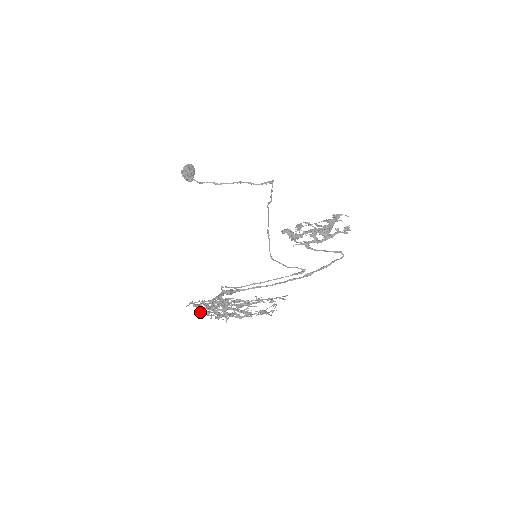
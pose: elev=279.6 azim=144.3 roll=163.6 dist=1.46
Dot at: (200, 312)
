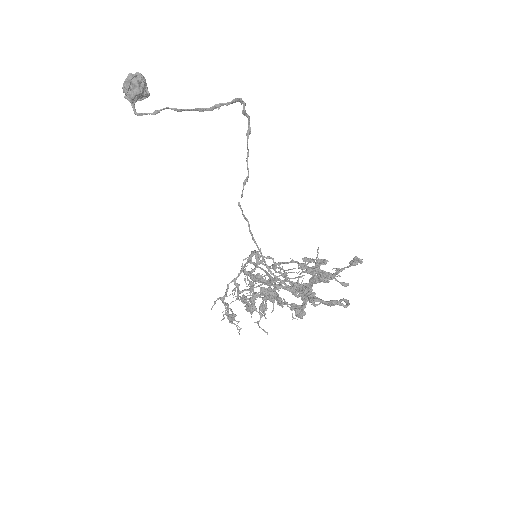
Dot at: occluded
